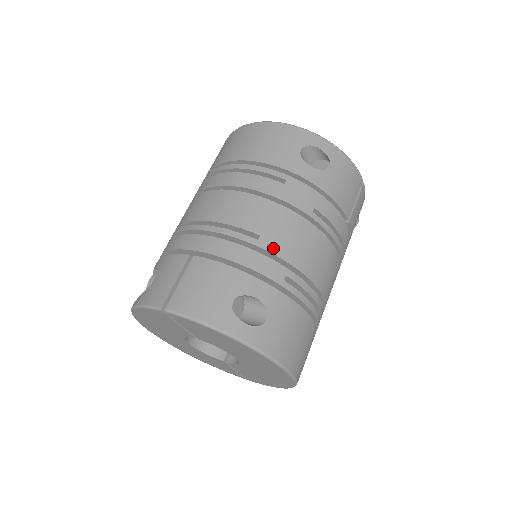
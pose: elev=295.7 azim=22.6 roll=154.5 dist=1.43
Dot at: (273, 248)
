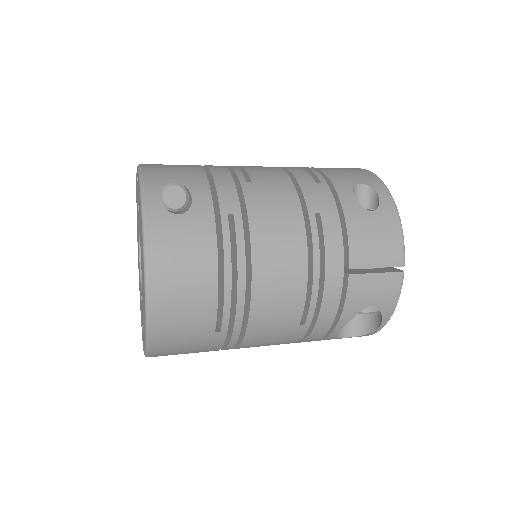
Dot at: (249, 194)
